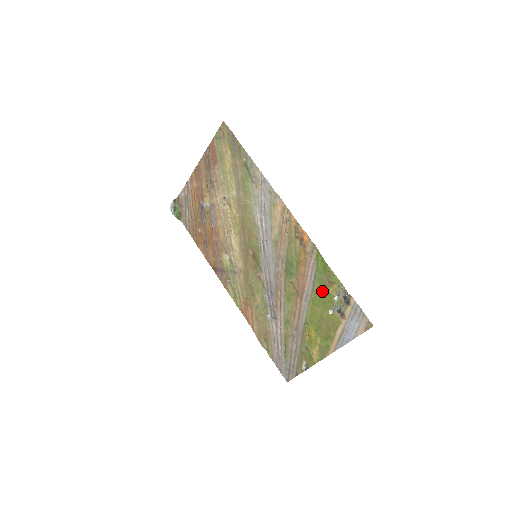
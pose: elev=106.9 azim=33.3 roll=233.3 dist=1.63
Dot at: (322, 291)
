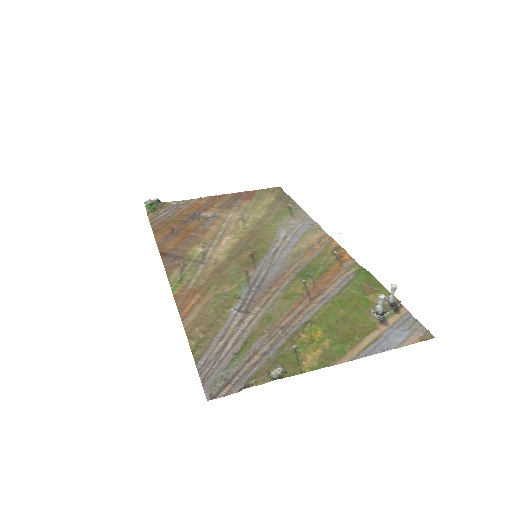
Dot at: (355, 296)
